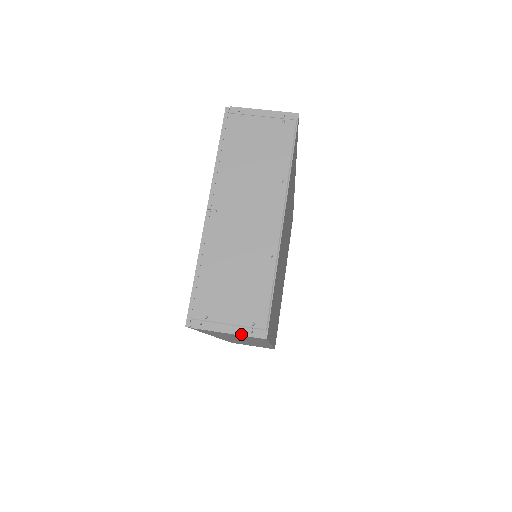
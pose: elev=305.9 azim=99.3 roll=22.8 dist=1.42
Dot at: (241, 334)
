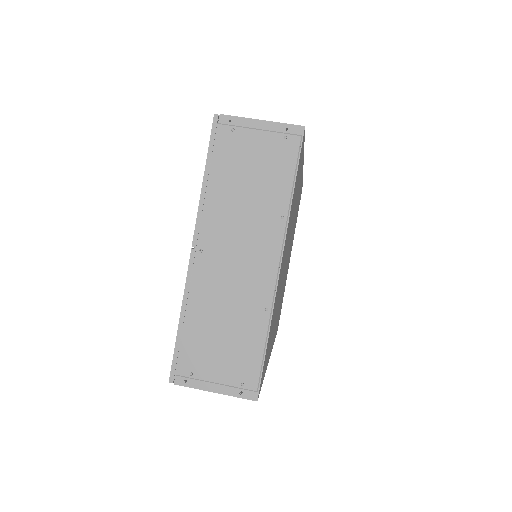
Dot at: (229, 394)
